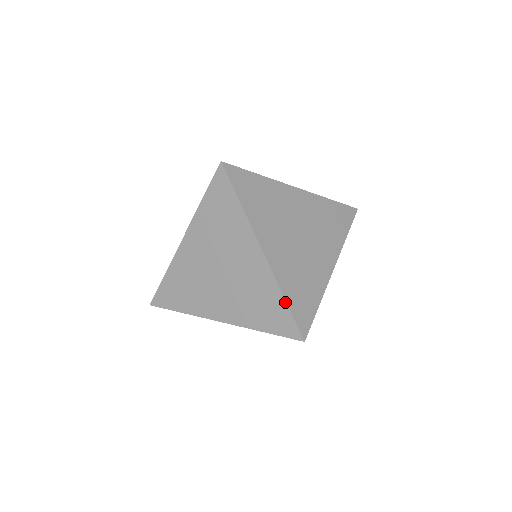
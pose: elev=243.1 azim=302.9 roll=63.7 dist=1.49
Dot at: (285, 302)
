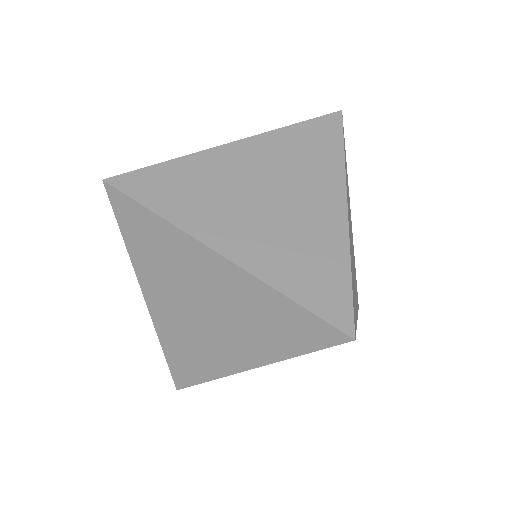
Dot at: (292, 302)
